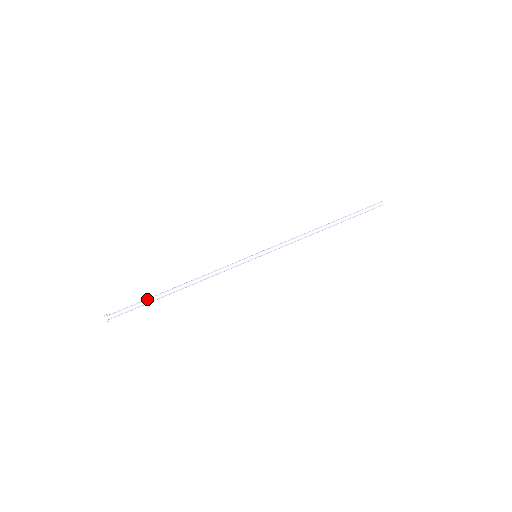
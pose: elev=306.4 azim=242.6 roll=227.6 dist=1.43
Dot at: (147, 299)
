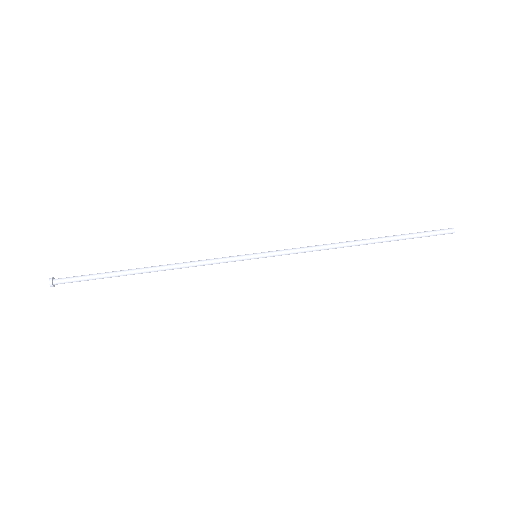
Dot at: (105, 273)
